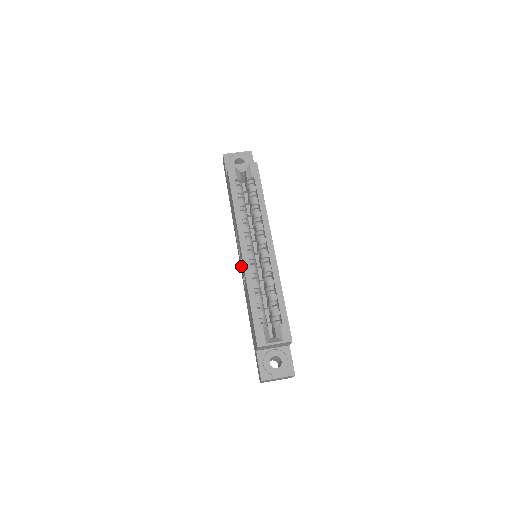
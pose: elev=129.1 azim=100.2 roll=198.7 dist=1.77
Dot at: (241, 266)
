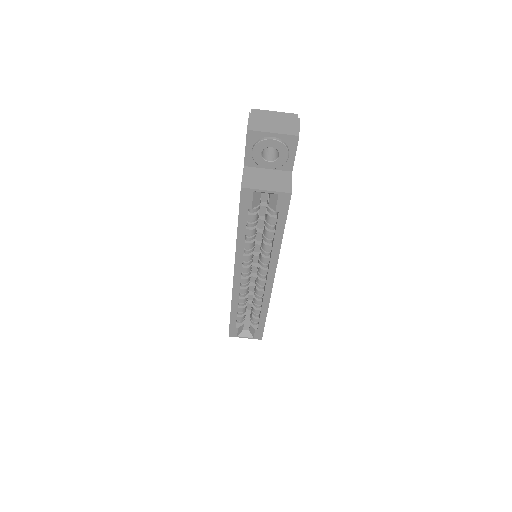
Dot at: occluded
